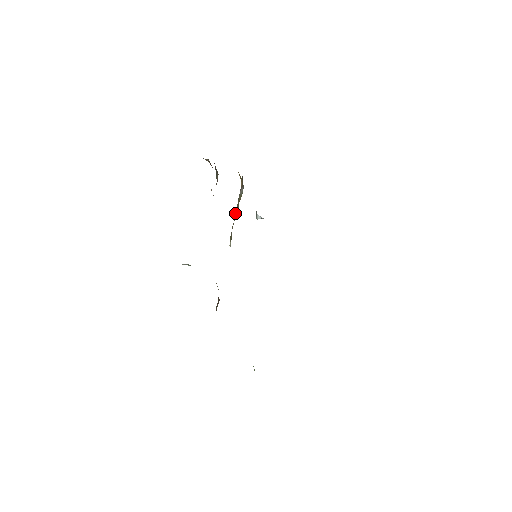
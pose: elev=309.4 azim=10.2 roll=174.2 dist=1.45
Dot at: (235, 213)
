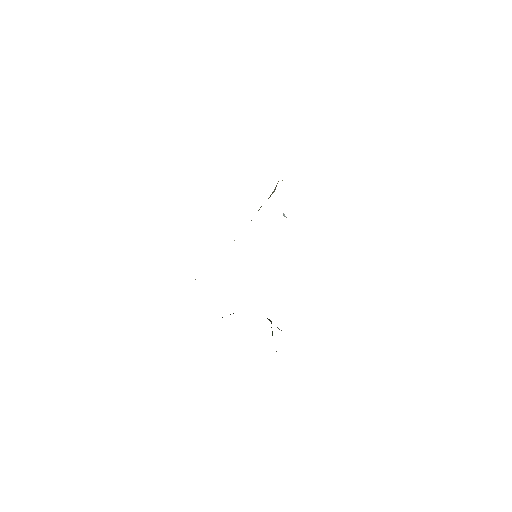
Dot at: occluded
